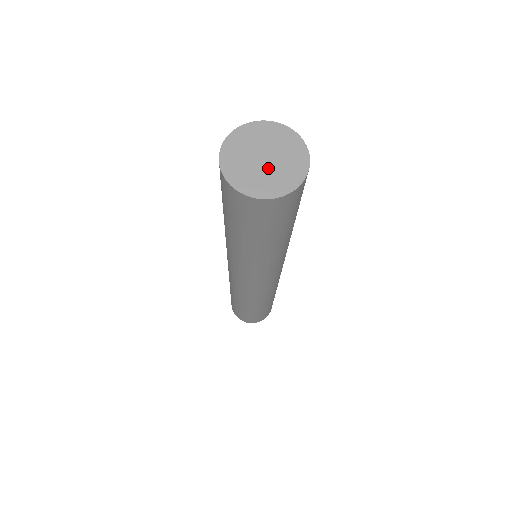
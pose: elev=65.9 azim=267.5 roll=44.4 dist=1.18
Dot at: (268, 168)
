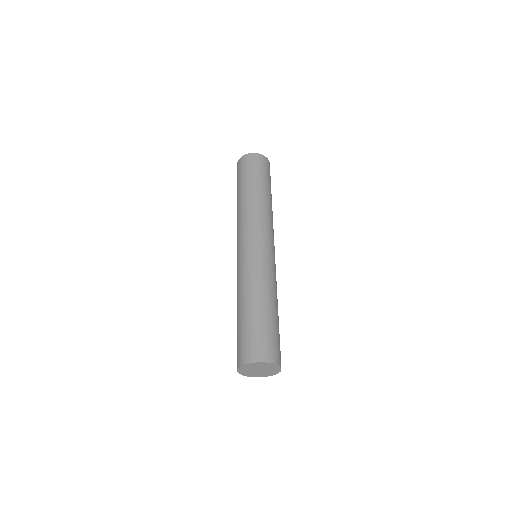
Dot at: (262, 372)
